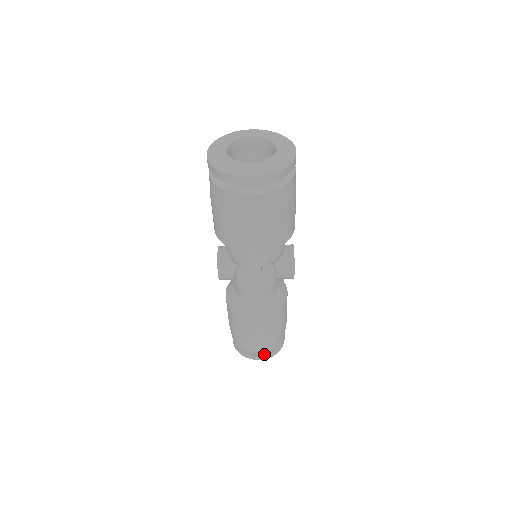
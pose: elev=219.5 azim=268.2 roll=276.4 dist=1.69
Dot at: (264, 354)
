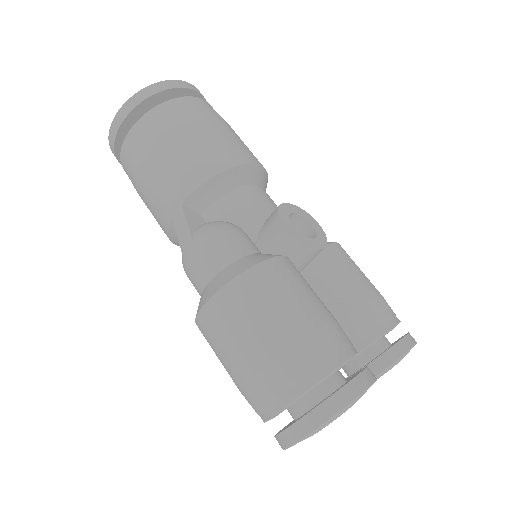
Dot at: occluded
